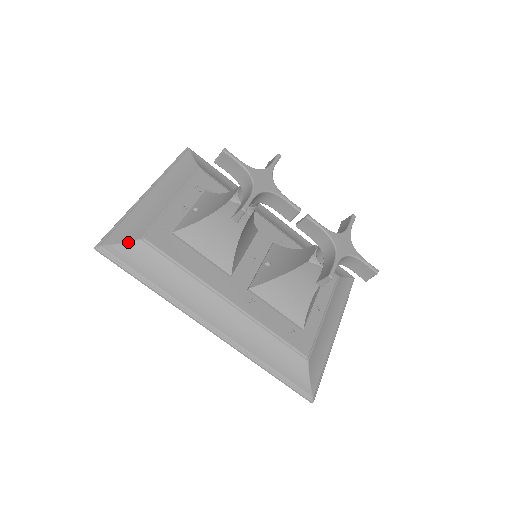
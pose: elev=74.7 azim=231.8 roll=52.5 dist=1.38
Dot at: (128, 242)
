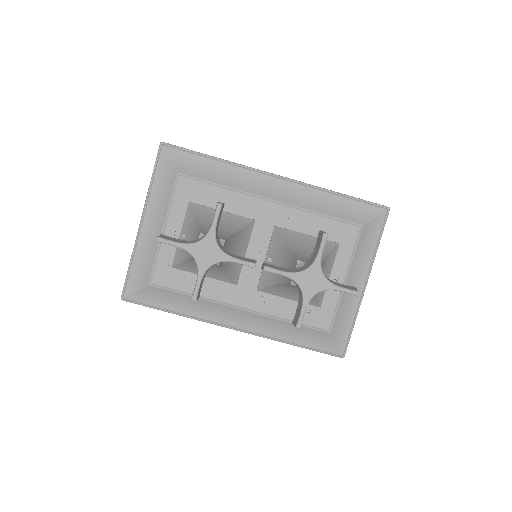
Dot at: (141, 289)
